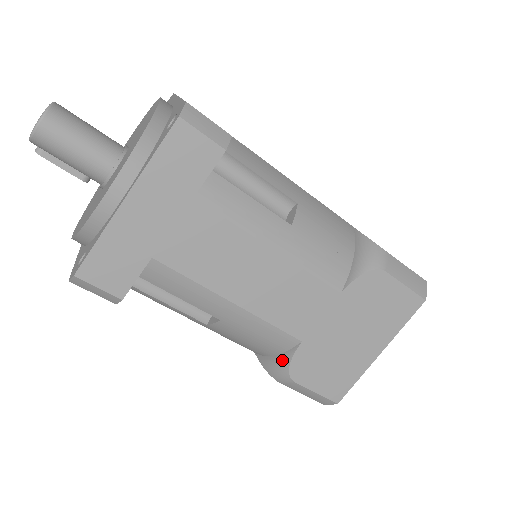
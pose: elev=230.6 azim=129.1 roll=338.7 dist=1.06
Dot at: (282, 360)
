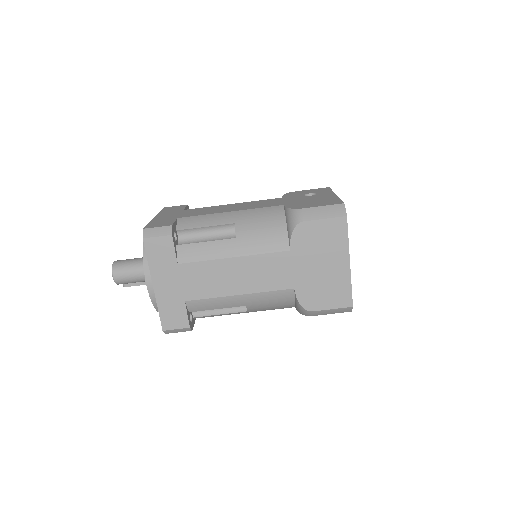
Dot at: (297, 304)
